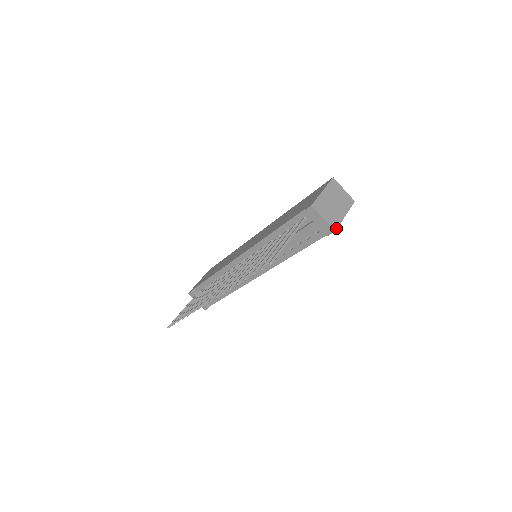
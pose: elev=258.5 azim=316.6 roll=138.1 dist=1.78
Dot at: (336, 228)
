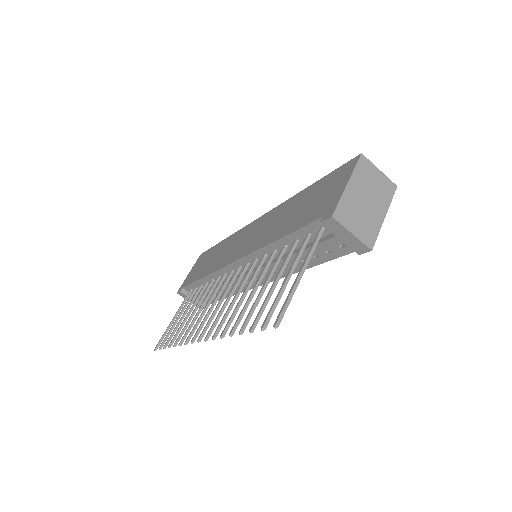
Dot at: (373, 244)
